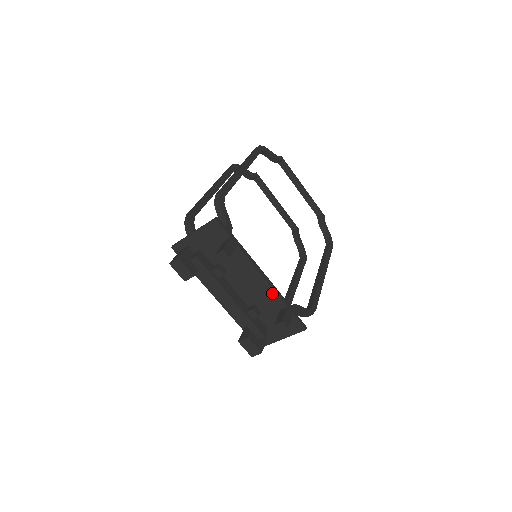
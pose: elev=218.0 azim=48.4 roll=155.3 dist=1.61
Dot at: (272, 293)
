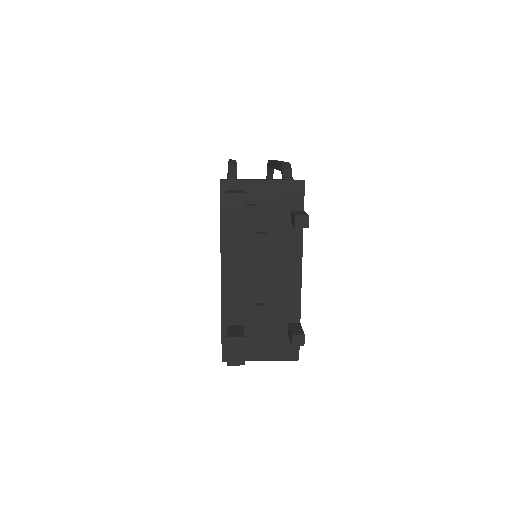
Dot at: (296, 298)
